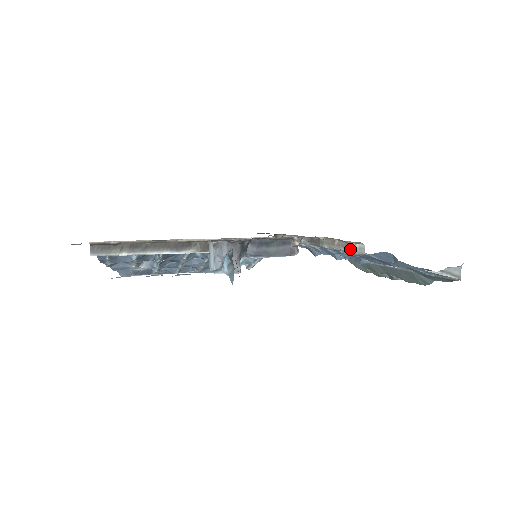
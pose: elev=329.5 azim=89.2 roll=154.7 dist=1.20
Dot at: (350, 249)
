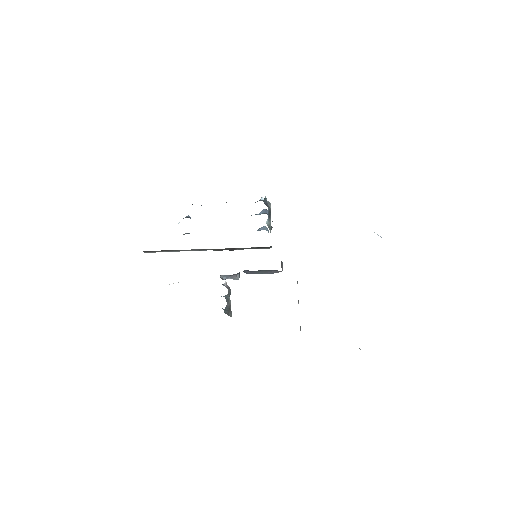
Dot at: occluded
